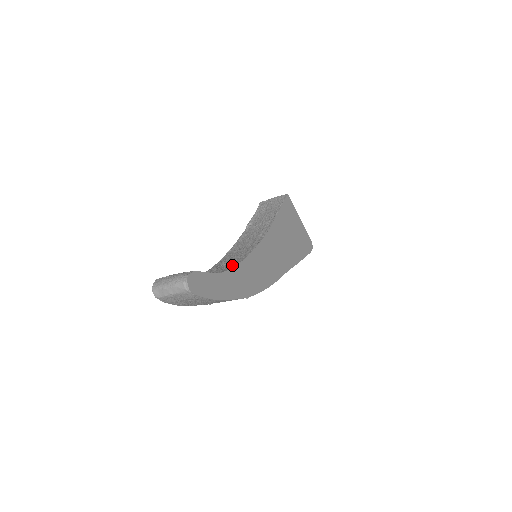
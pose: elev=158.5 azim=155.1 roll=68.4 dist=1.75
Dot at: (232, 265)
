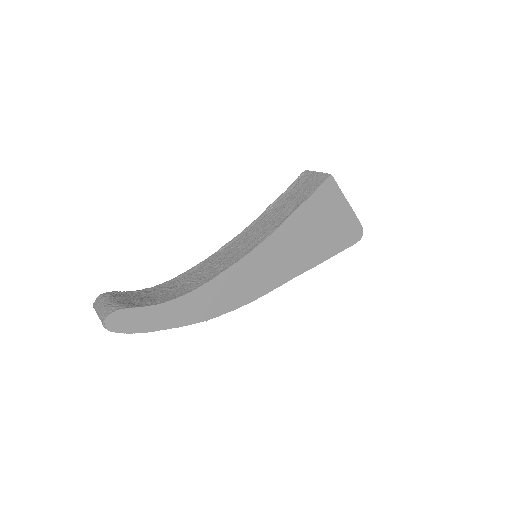
Dot at: (195, 284)
